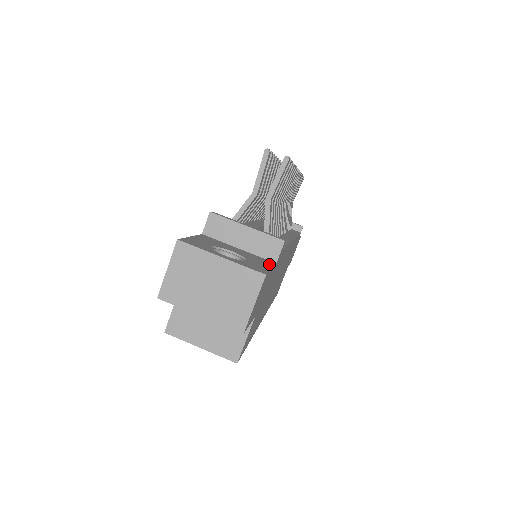
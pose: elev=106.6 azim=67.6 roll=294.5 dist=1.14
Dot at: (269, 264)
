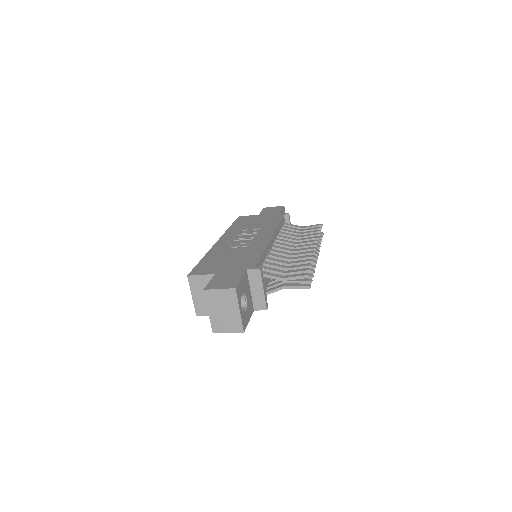
Dot at: (251, 314)
